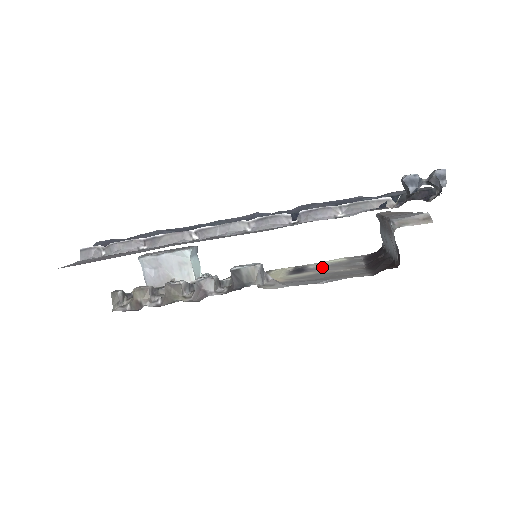
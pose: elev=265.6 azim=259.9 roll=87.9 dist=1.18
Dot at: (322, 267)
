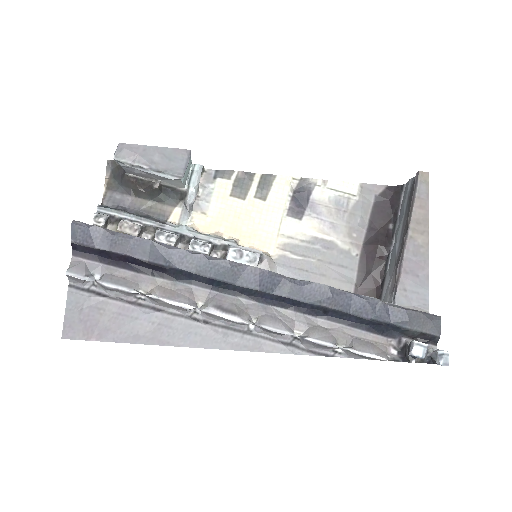
Dot at: (326, 206)
